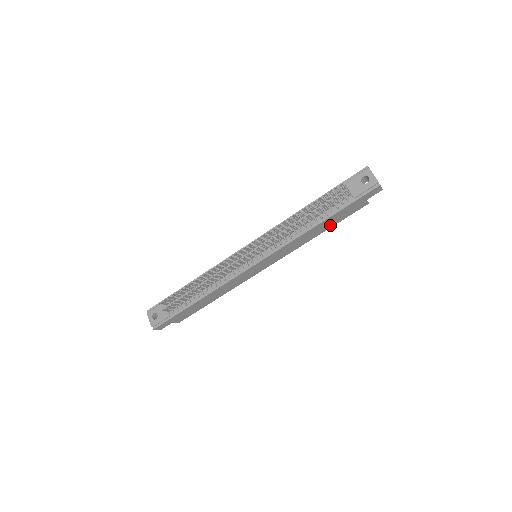
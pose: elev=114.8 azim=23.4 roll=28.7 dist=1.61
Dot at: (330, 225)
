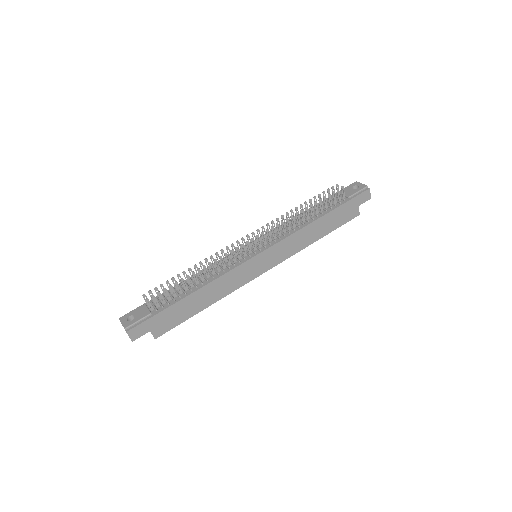
Dot at: (328, 229)
